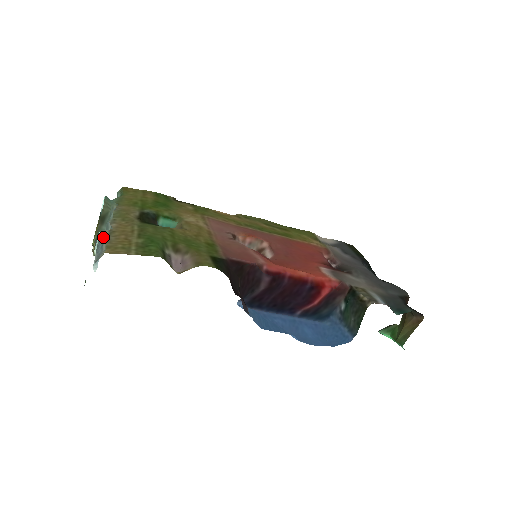
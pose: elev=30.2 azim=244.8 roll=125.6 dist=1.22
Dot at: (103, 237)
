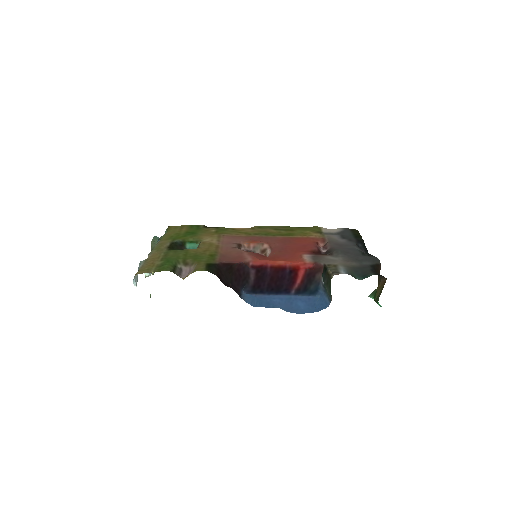
Dot at: (140, 265)
